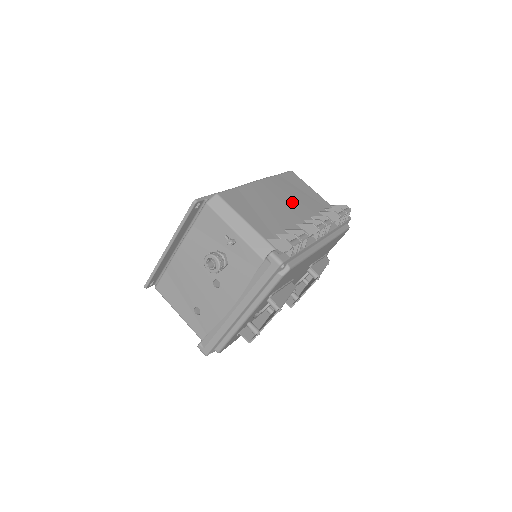
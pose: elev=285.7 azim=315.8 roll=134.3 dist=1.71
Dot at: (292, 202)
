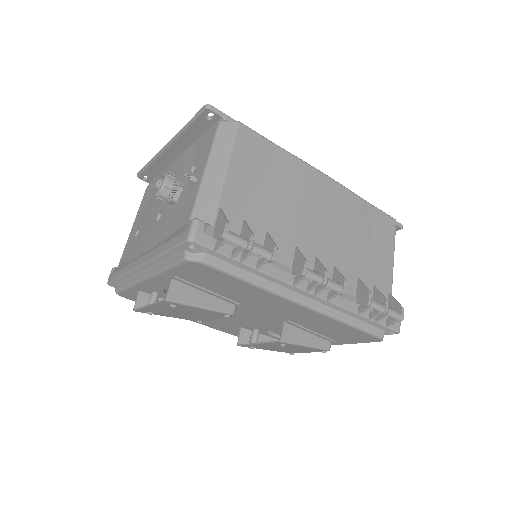
Dot at: (334, 231)
